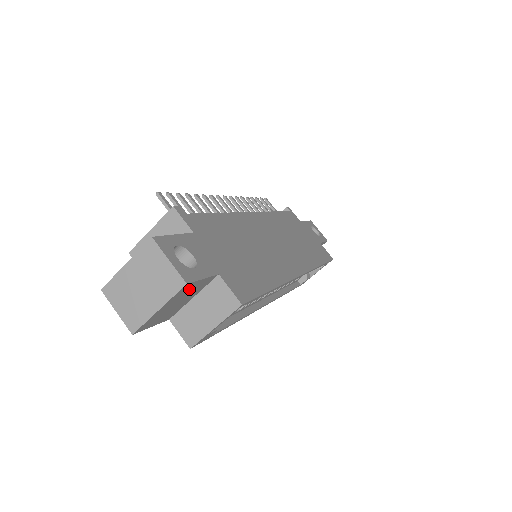
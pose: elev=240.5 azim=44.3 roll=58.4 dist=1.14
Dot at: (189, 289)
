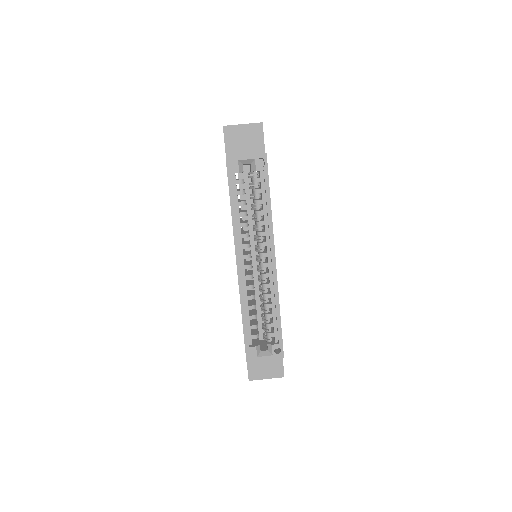
Dot at: (256, 135)
